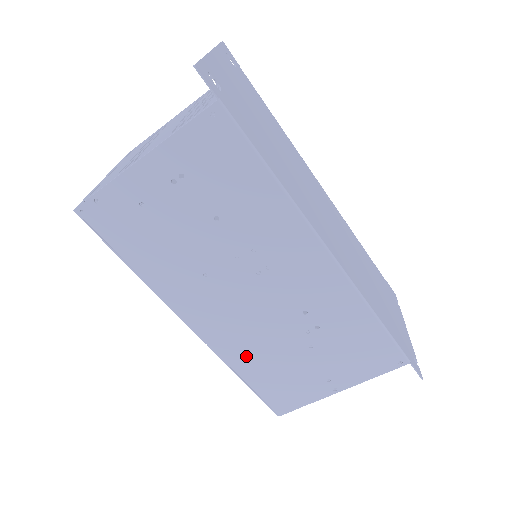
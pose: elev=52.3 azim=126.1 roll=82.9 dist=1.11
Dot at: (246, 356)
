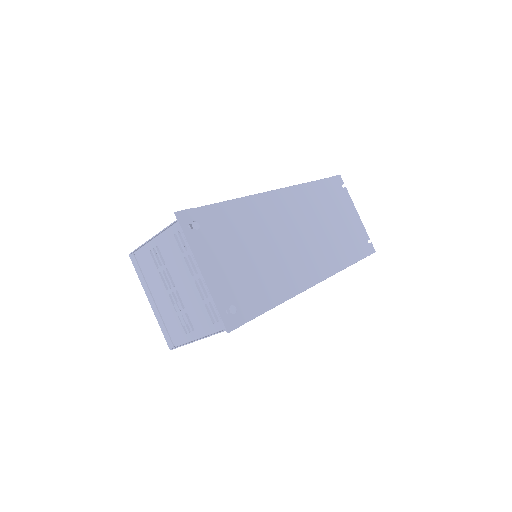
Dot at: occluded
